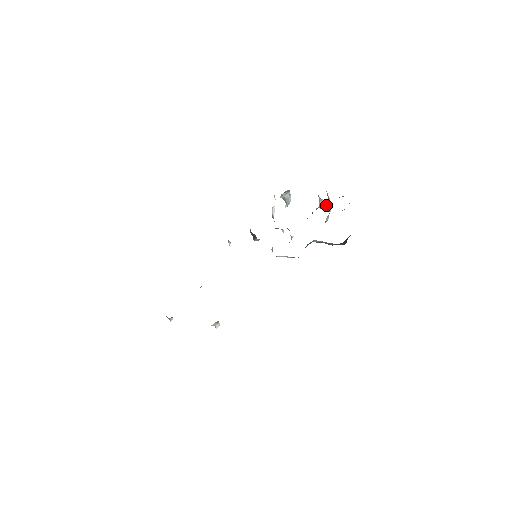
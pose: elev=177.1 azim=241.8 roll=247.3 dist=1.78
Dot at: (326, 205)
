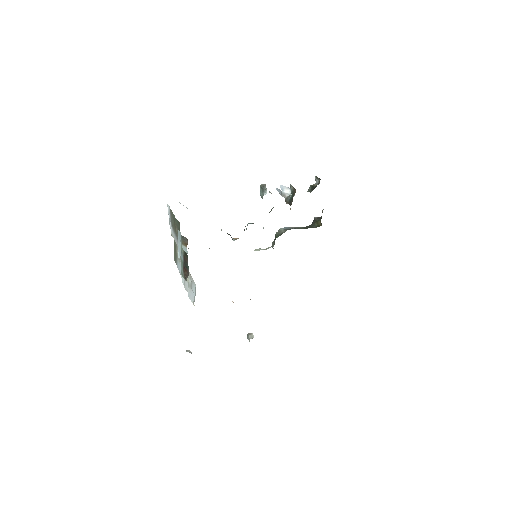
Dot at: occluded
